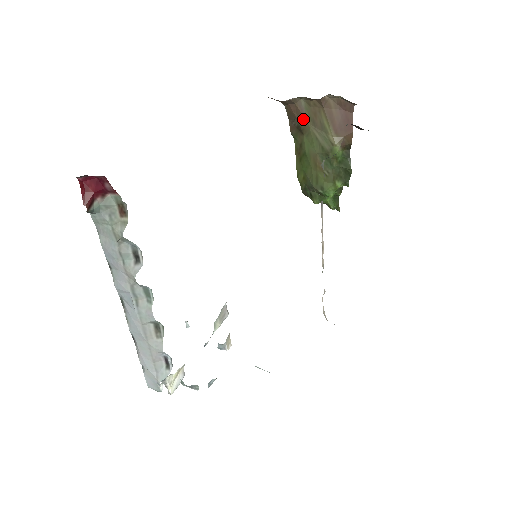
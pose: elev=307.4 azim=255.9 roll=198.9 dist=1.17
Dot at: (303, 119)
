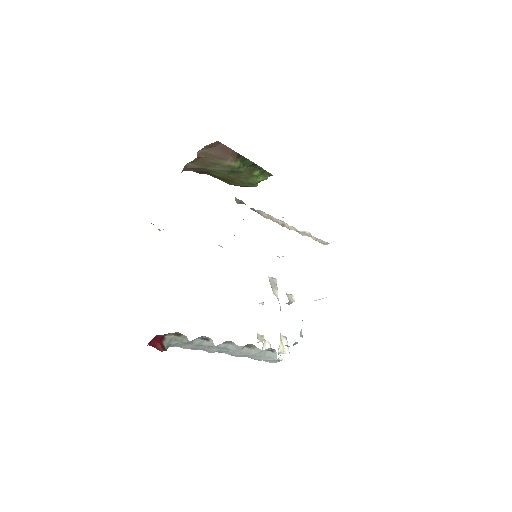
Dot at: (200, 169)
